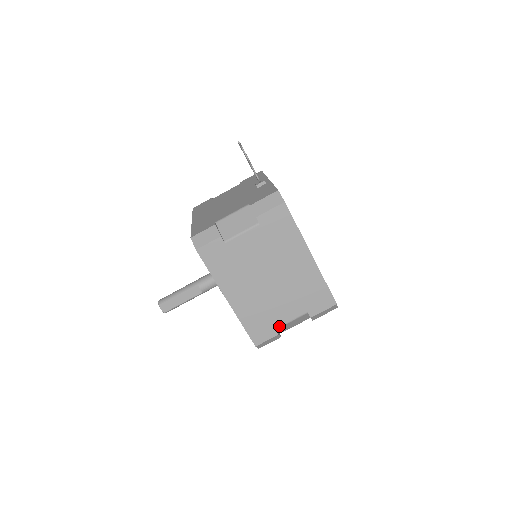
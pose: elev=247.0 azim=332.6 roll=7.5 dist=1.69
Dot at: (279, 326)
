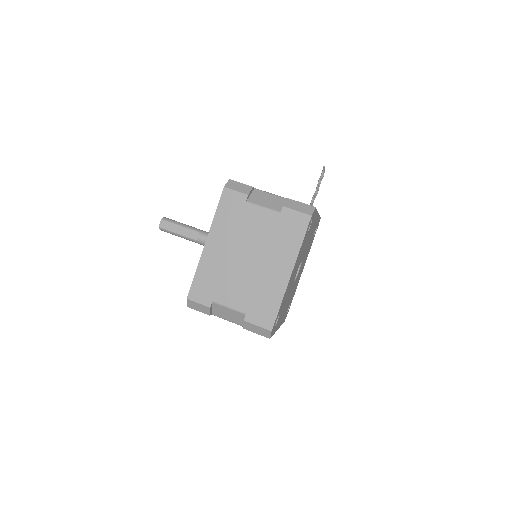
Dot at: (217, 302)
